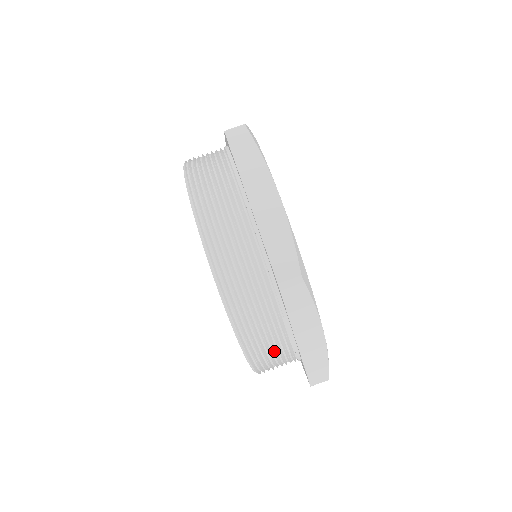
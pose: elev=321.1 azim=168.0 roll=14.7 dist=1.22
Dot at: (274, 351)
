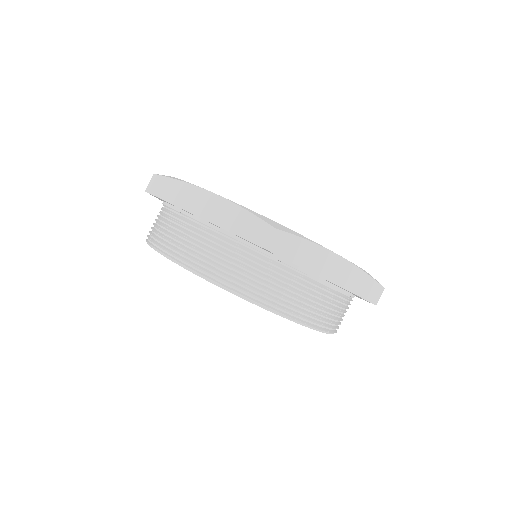
Dot at: (320, 303)
